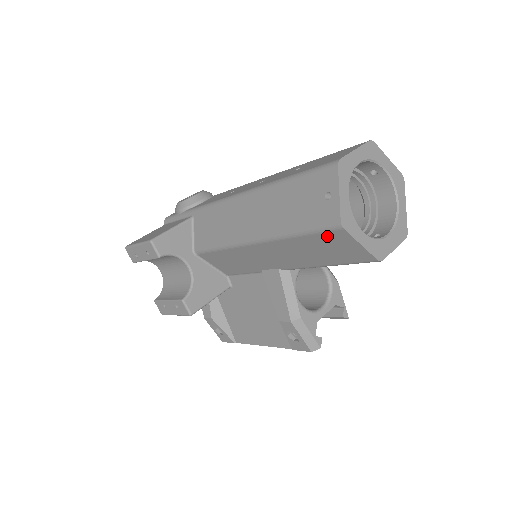
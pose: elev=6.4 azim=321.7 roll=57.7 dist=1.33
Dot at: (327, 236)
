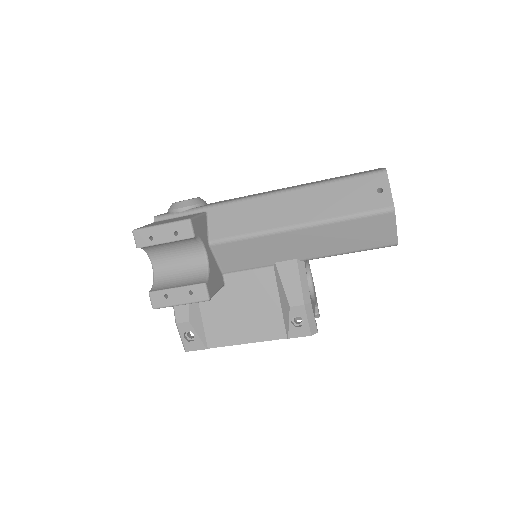
Dot at: (376, 219)
